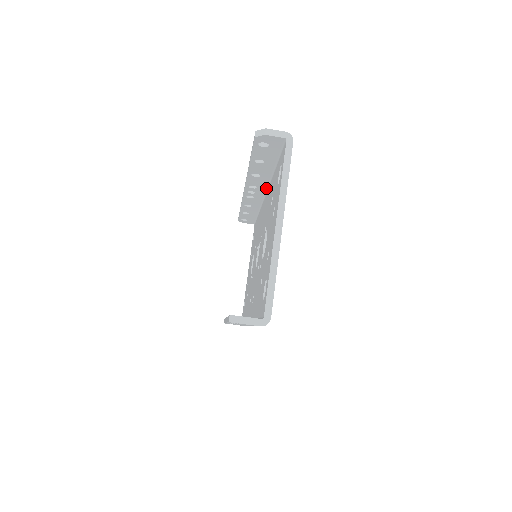
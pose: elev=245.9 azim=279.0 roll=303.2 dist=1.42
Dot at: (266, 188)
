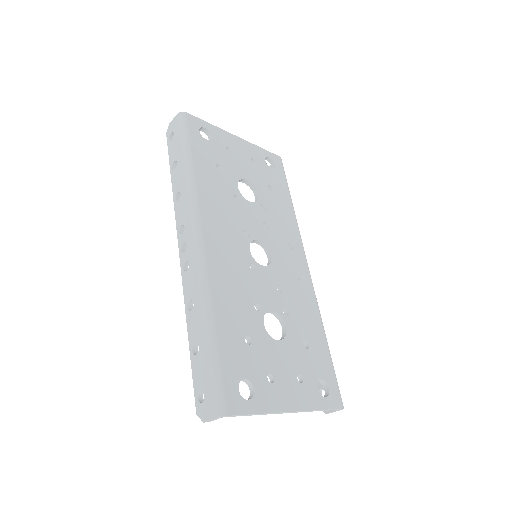
Dot at: occluded
